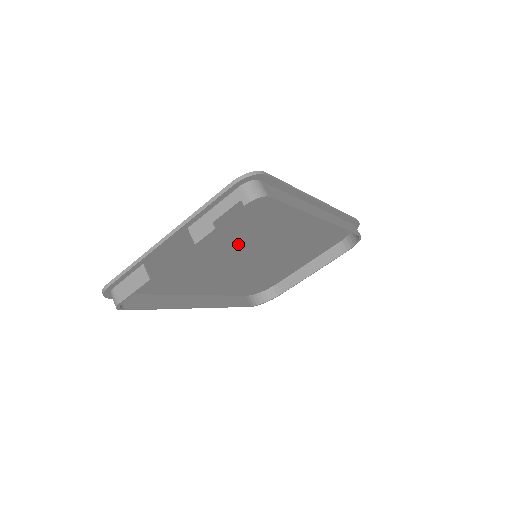
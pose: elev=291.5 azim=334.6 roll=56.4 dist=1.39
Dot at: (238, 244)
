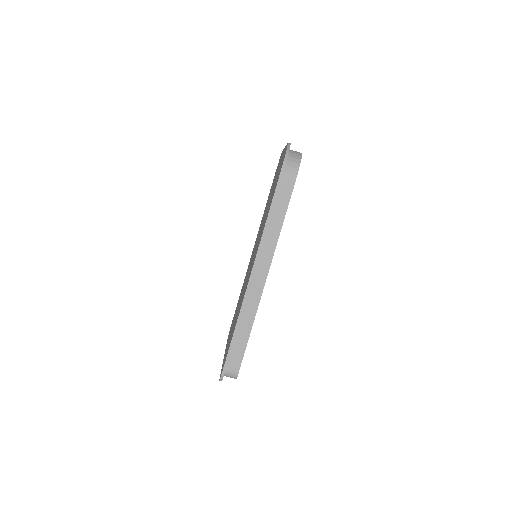
Dot at: occluded
